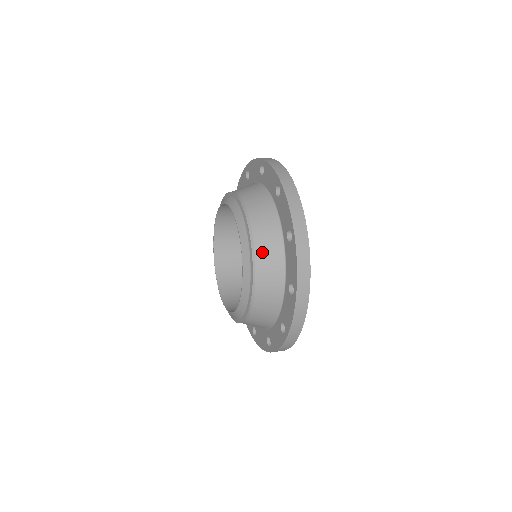
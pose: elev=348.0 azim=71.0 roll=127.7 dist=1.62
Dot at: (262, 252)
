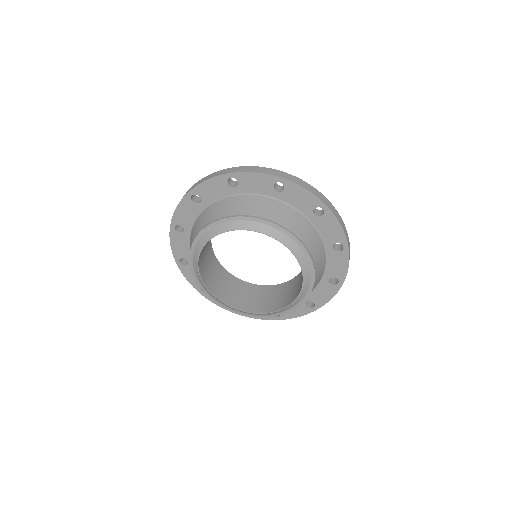
Dot at: (278, 217)
